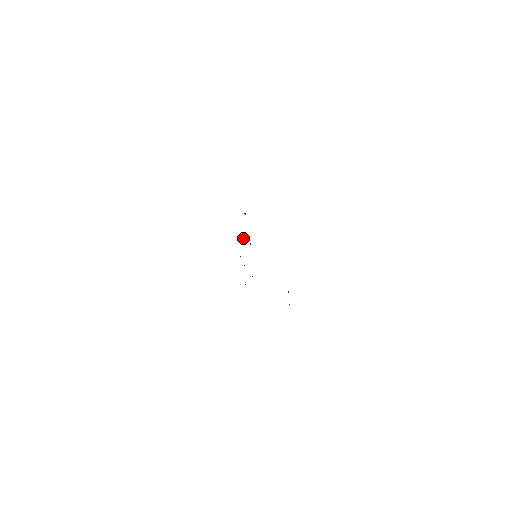
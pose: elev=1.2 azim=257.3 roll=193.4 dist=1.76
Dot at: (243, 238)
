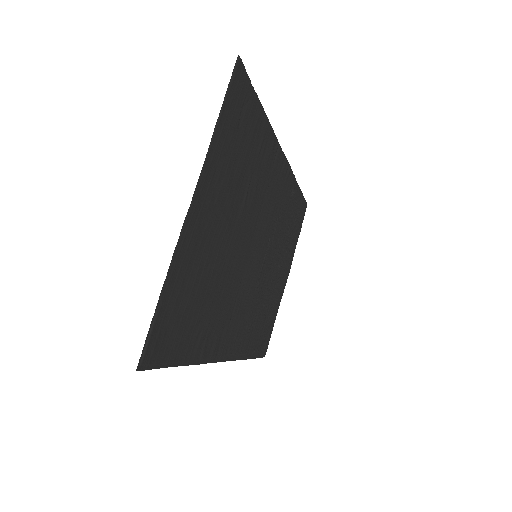
Dot at: (288, 227)
